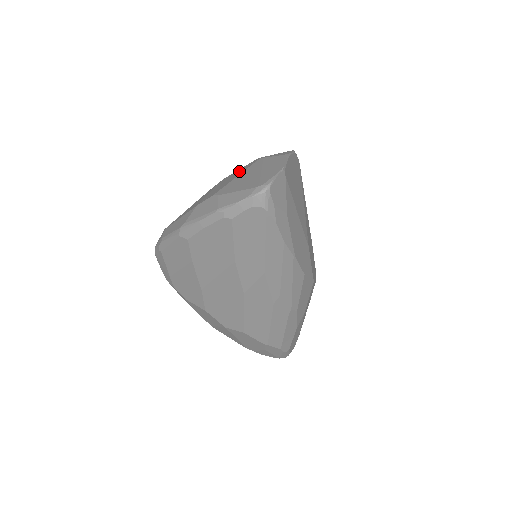
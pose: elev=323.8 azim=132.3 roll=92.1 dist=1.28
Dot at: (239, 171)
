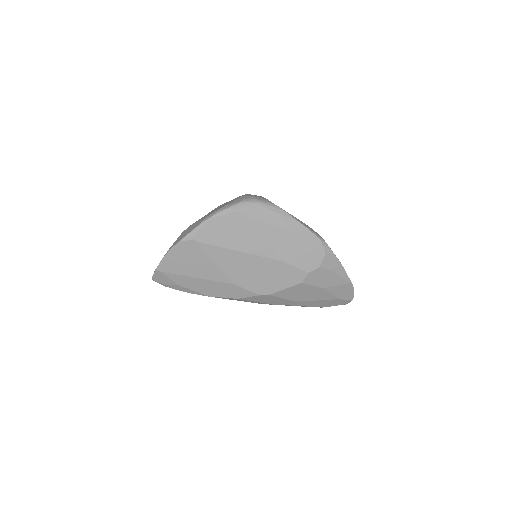
Dot at: occluded
